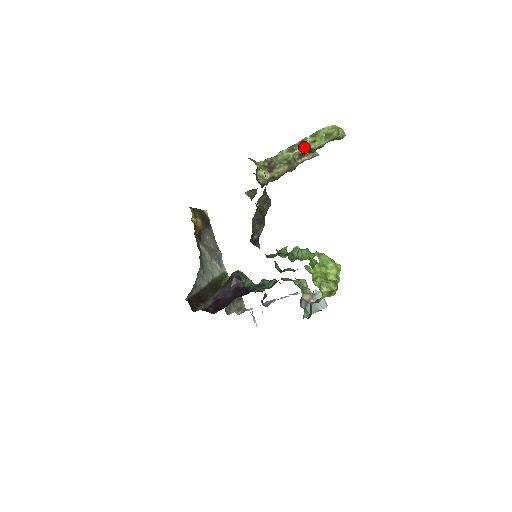
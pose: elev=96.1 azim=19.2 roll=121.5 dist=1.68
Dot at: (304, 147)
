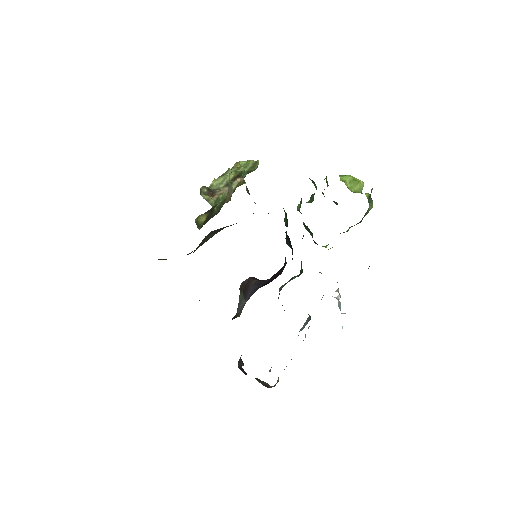
Dot at: (233, 171)
